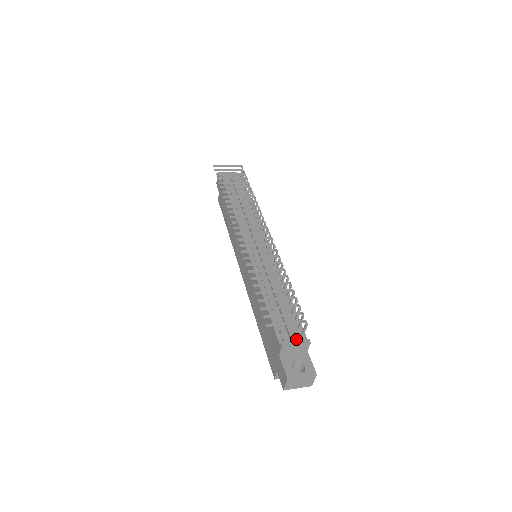
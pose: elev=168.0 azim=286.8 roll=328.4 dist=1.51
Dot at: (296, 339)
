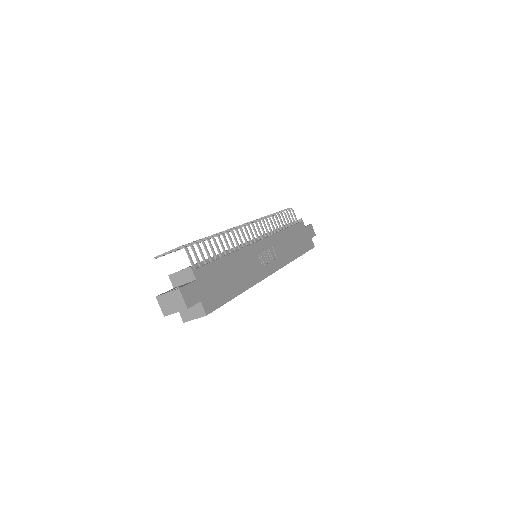
Dot at: occluded
